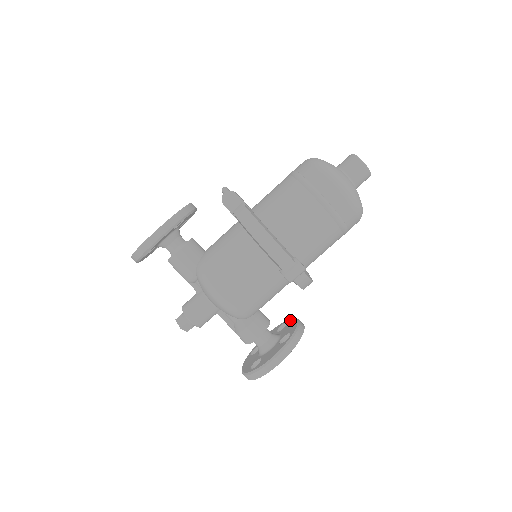
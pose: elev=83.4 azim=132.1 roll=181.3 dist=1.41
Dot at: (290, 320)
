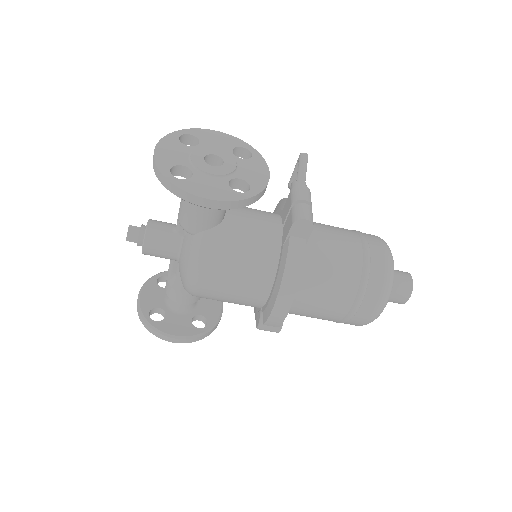
Dot at: occluded
